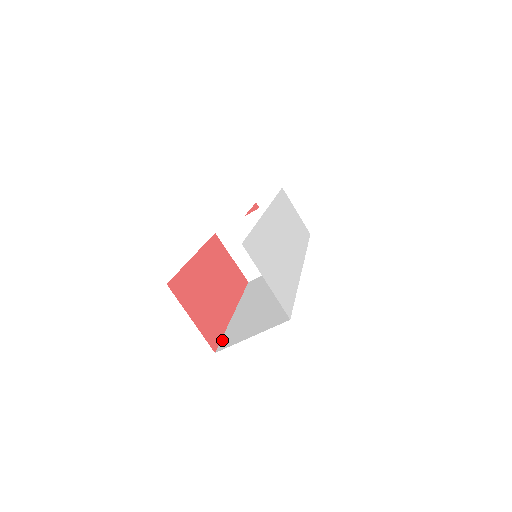
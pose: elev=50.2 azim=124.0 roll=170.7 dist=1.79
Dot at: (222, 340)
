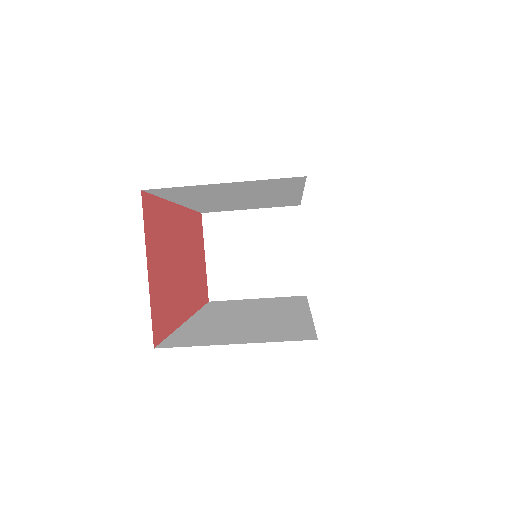
Dot at: (169, 338)
